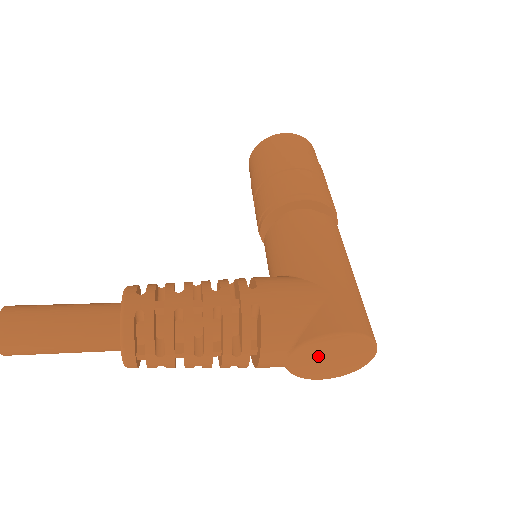
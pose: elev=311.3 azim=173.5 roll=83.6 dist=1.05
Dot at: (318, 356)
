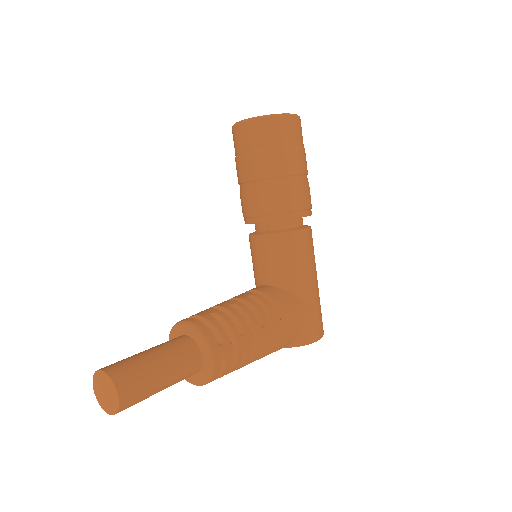
Dot at: occluded
